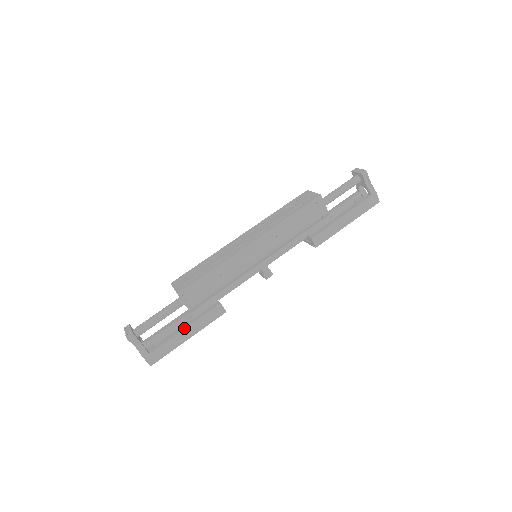
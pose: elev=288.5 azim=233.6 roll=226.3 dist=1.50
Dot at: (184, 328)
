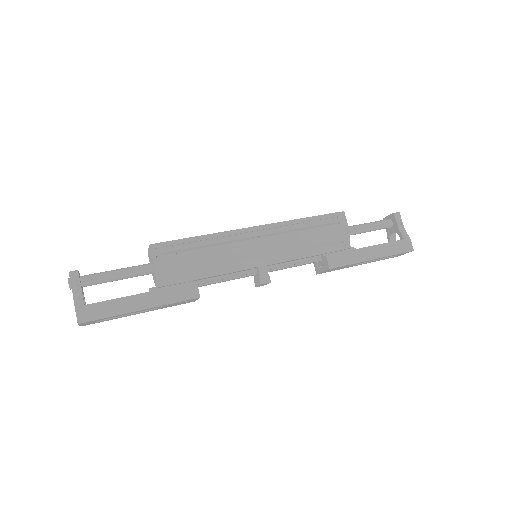
Dot at: (141, 293)
